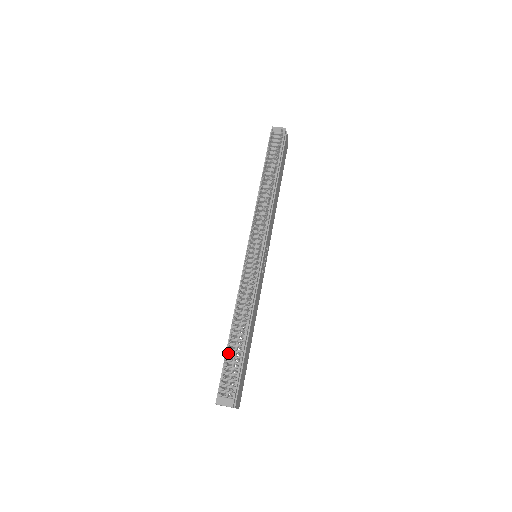
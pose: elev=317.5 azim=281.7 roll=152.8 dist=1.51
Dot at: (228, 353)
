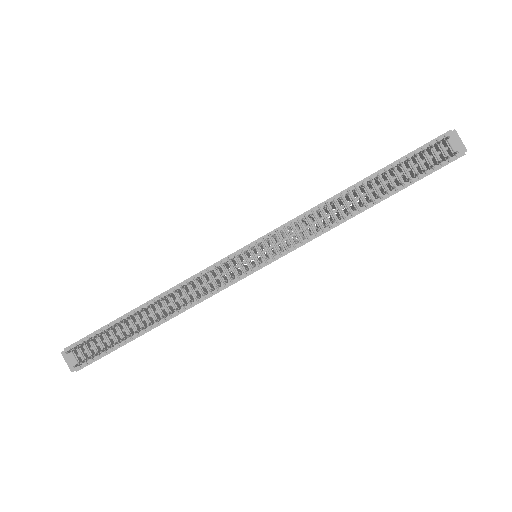
Dot at: (116, 325)
